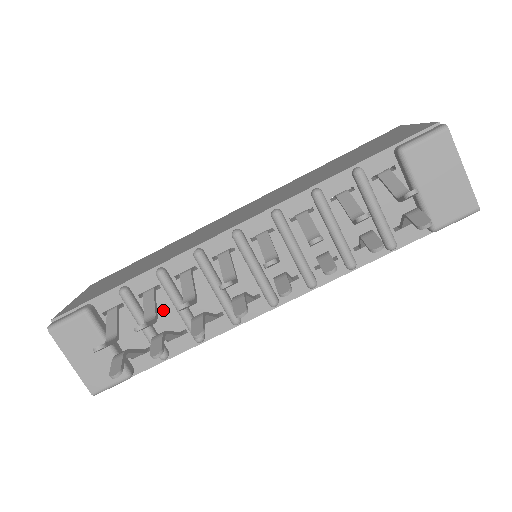
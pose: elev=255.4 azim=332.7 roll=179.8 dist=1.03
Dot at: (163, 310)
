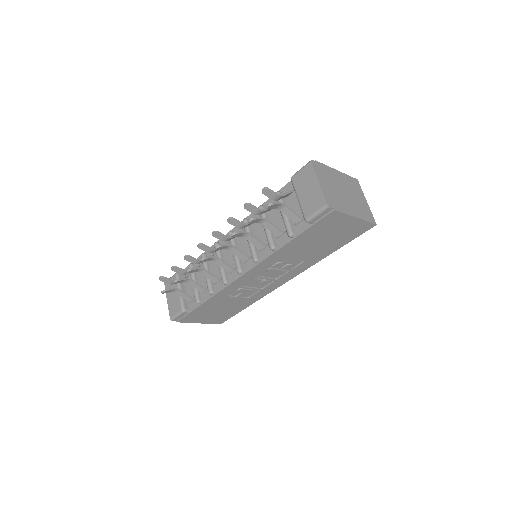
Dot at: (203, 276)
